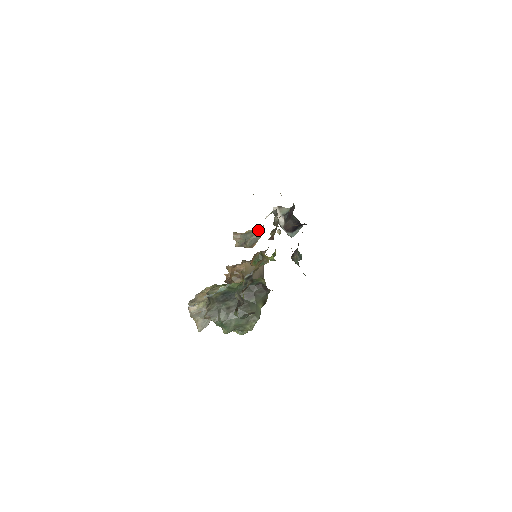
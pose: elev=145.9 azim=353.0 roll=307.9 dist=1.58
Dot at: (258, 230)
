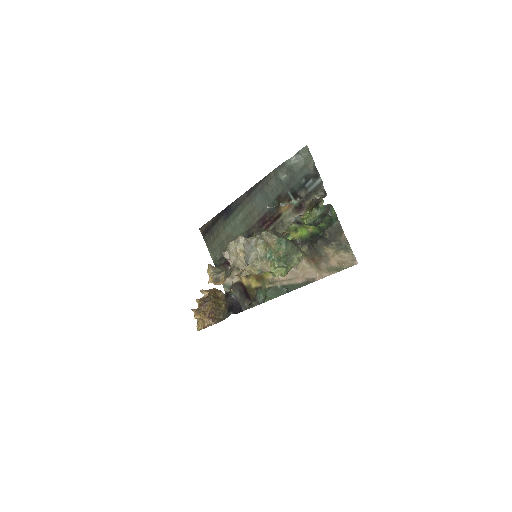
Dot at: occluded
